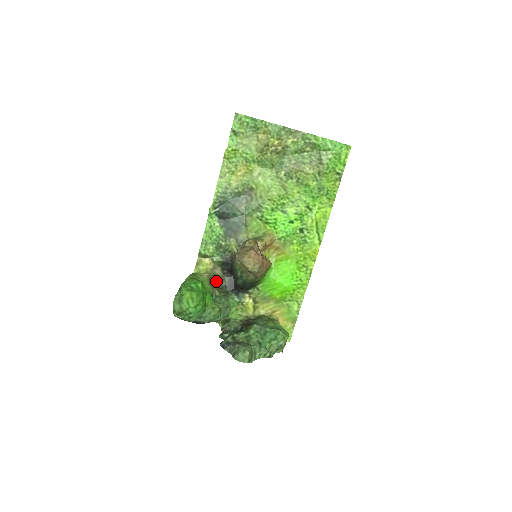
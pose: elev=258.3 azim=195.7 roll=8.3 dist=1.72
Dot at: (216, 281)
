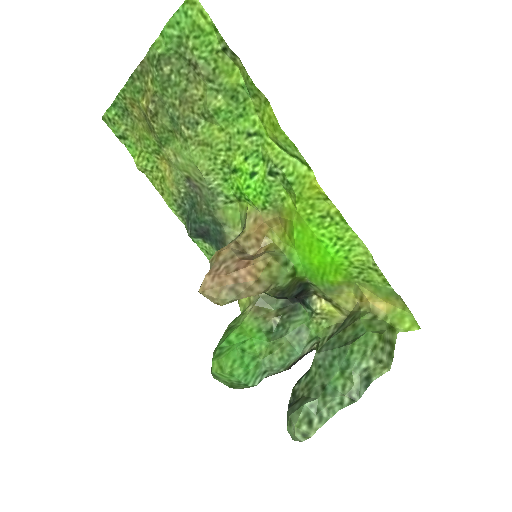
Dot at: (271, 304)
